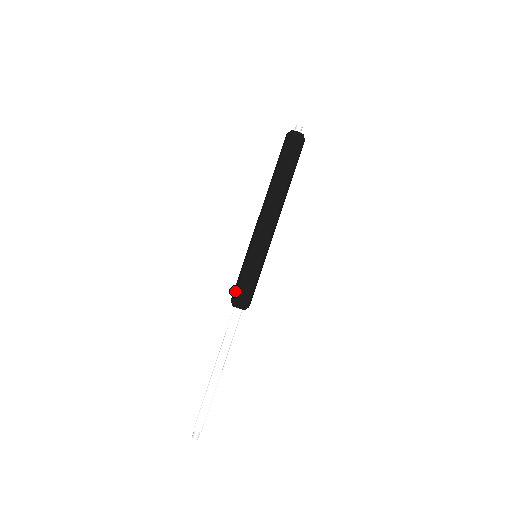
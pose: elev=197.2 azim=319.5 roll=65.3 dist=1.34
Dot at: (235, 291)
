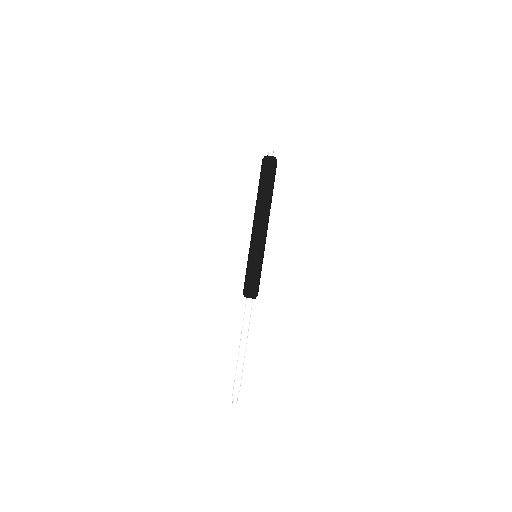
Dot at: (244, 285)
